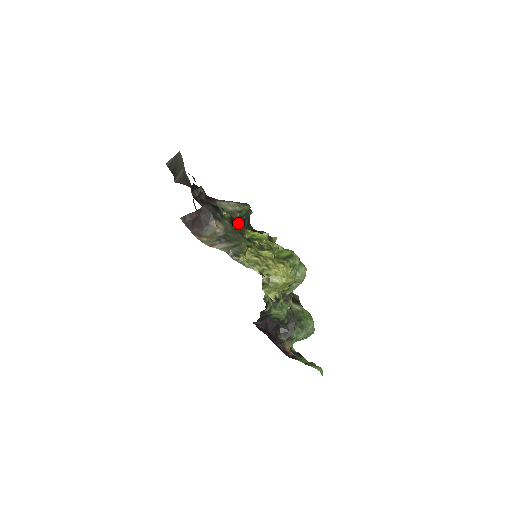
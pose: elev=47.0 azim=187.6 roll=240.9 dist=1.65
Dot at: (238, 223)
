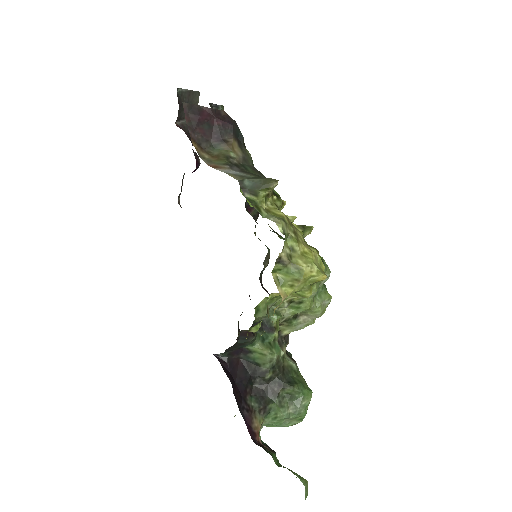
Dot at: (246, 202)
